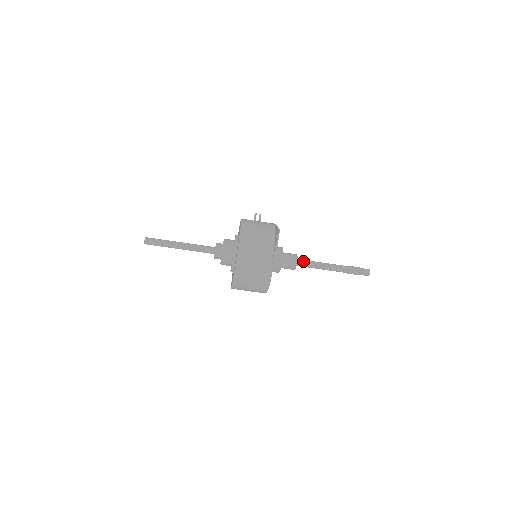
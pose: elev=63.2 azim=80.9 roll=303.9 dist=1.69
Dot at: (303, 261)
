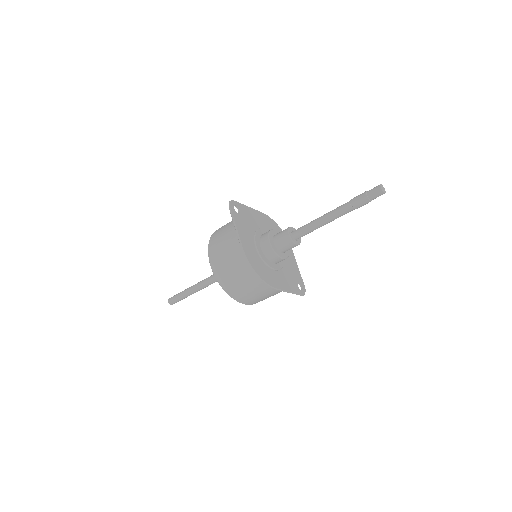
Dot at: (299, 228)
